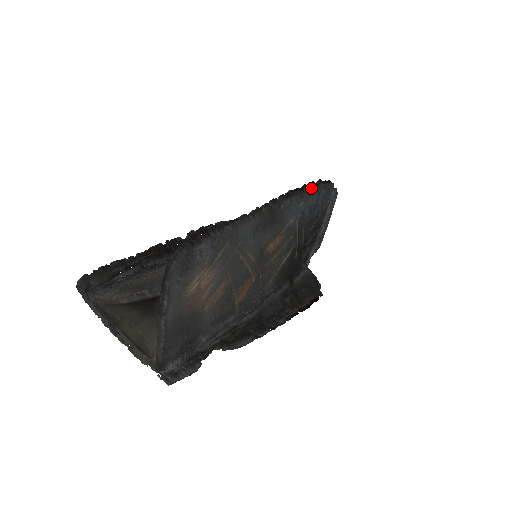
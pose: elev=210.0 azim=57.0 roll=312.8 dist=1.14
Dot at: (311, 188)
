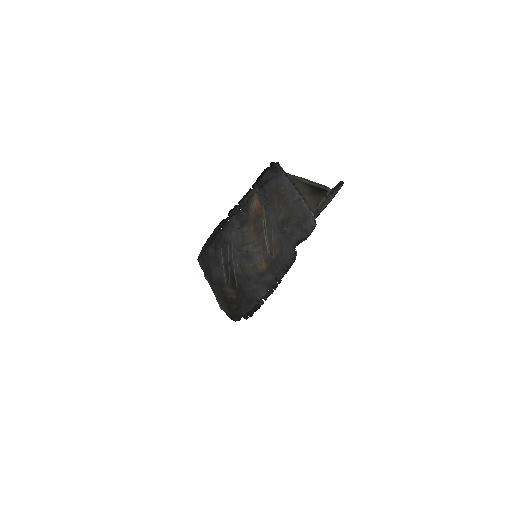
Dot at: occluded
